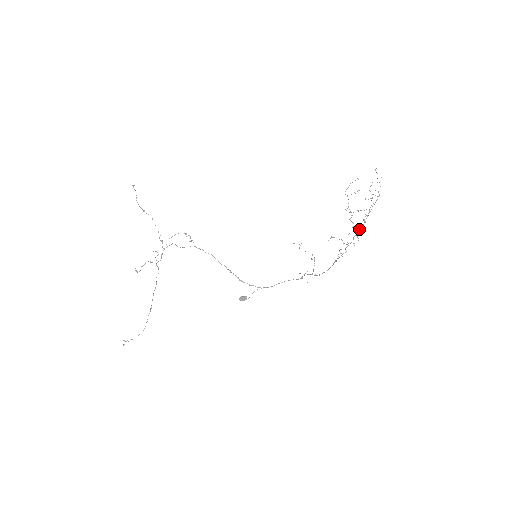
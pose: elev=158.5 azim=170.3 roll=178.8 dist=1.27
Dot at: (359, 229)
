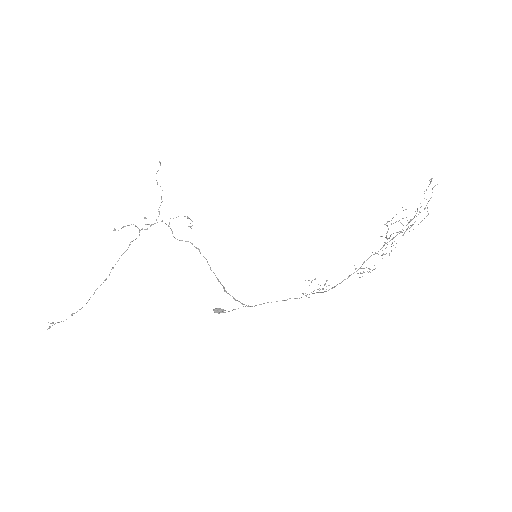
Dot at: occluded
